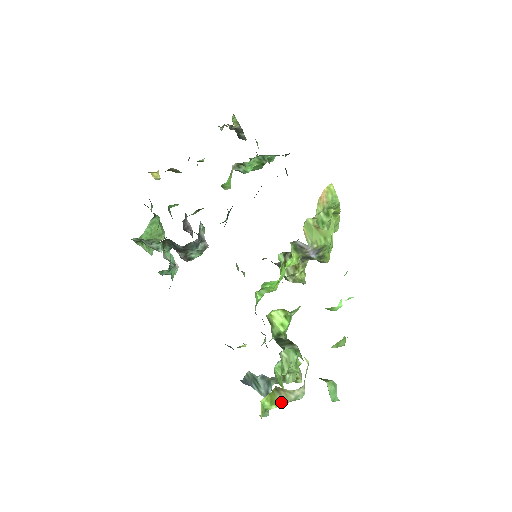
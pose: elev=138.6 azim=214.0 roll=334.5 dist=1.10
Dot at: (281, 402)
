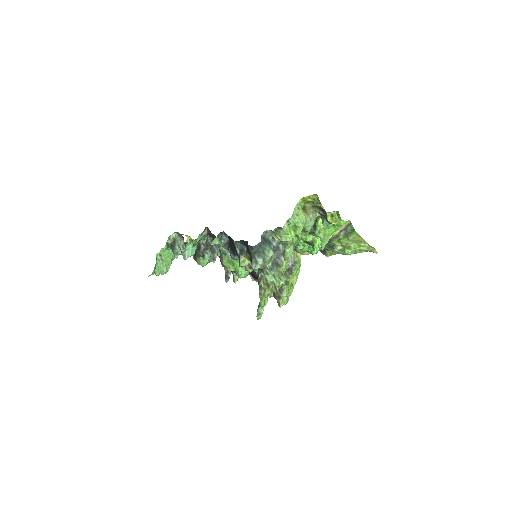
Dot at: (305, 213)
